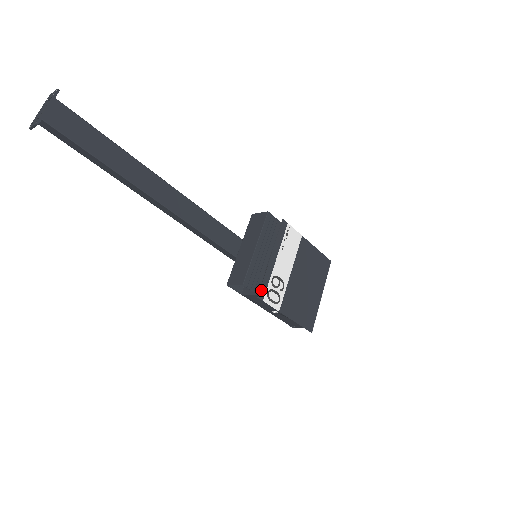
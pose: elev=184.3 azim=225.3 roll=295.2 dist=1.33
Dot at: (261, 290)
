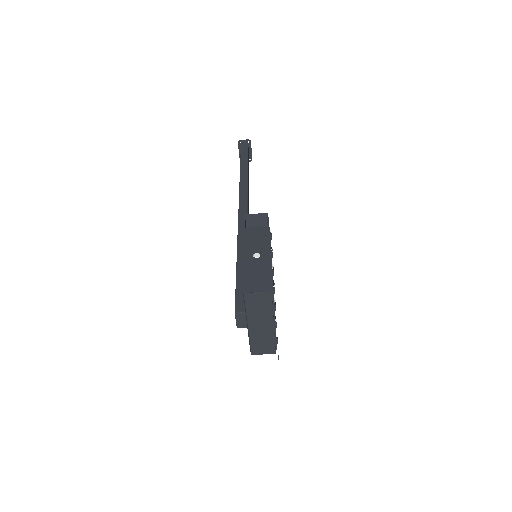
Dot at: occluded
